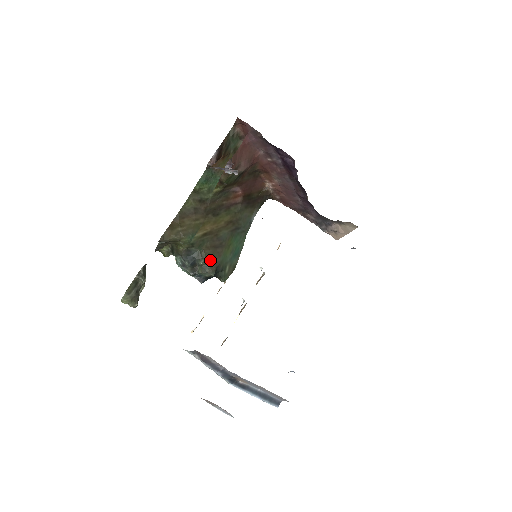
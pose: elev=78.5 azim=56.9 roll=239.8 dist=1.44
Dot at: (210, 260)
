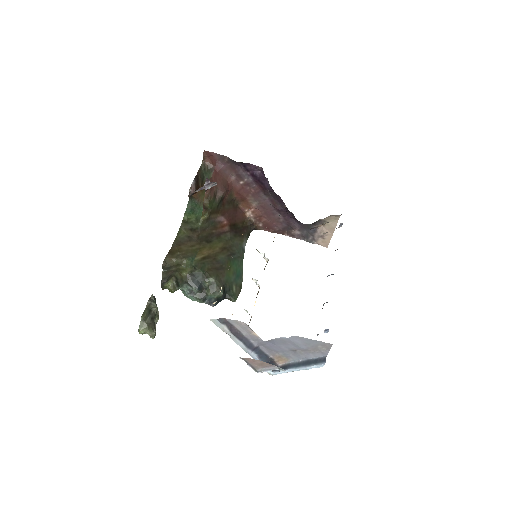
Dot at: (215, 279)
